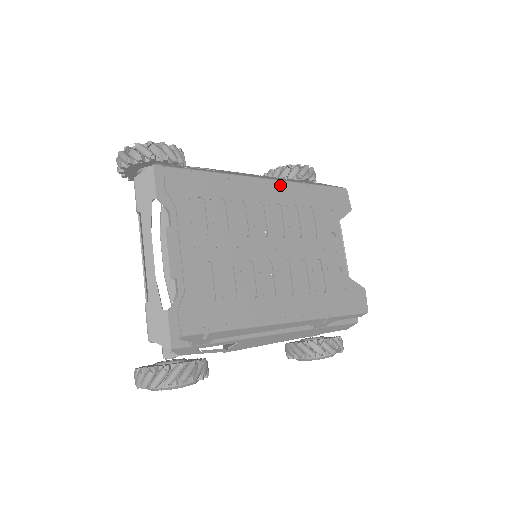
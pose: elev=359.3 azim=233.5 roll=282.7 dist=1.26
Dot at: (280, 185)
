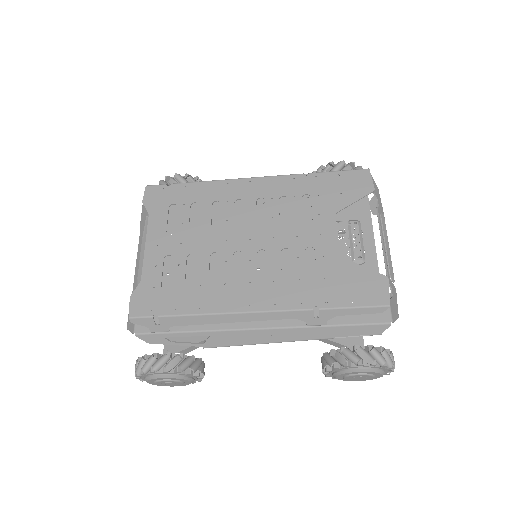
Dot at: (268, 181)
